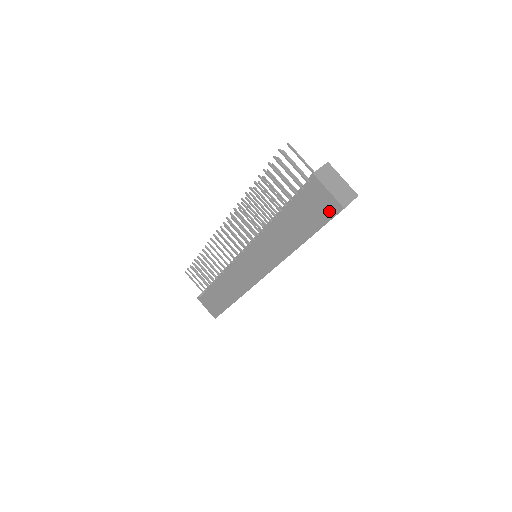
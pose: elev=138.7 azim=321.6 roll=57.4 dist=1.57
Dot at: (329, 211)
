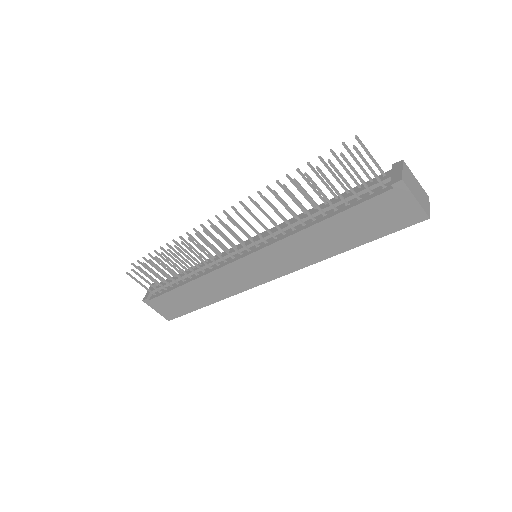
Dot at: (406, 220)
